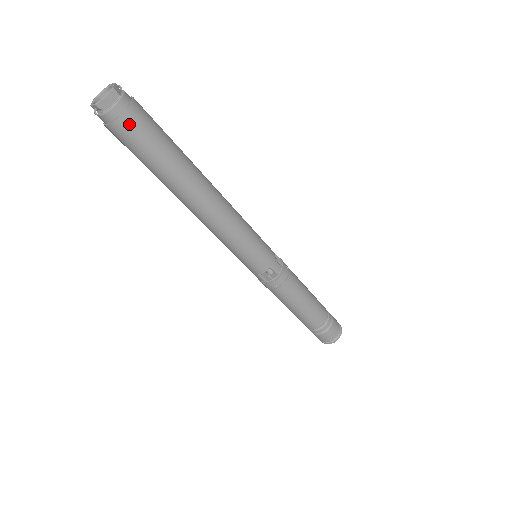
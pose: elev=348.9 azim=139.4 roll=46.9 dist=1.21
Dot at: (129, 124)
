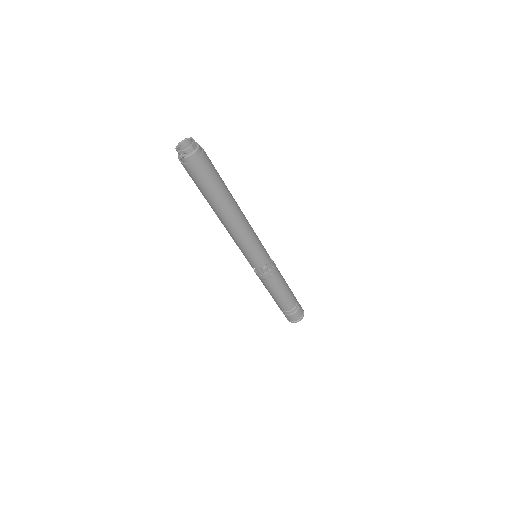
Dot at: (203, 163)
